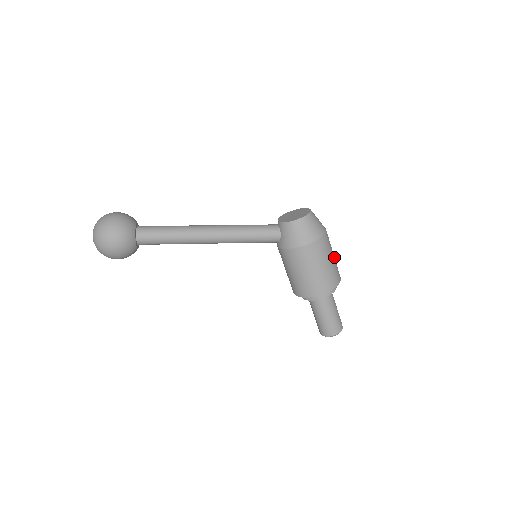
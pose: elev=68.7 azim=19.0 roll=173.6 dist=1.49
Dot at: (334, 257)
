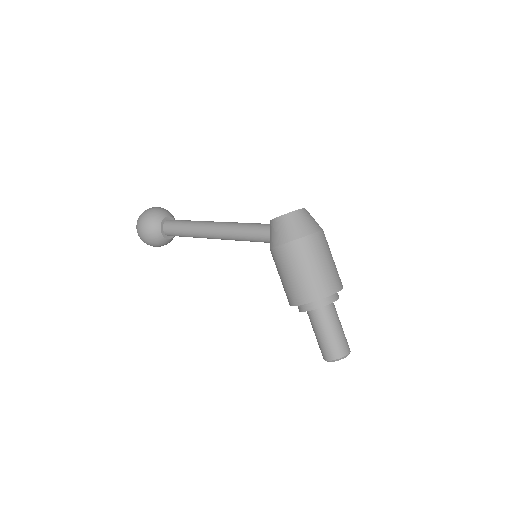
Dot at: (328, 265)
